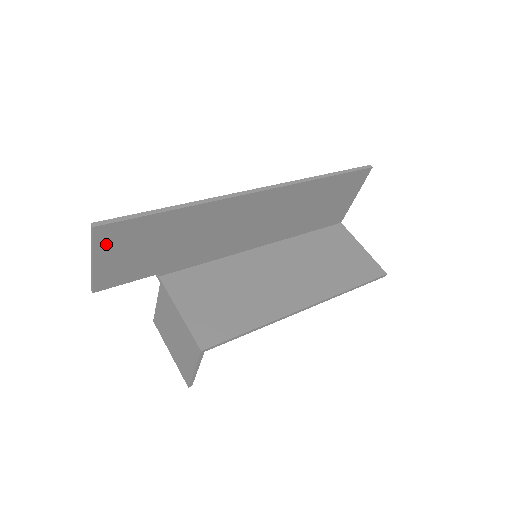
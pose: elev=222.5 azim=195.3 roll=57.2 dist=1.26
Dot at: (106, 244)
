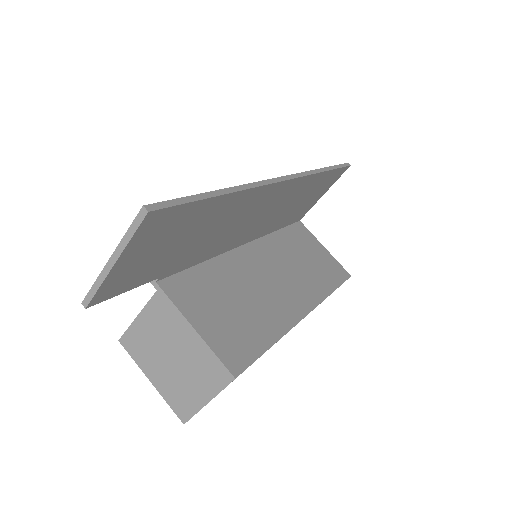
Dot at: (143, 237)
